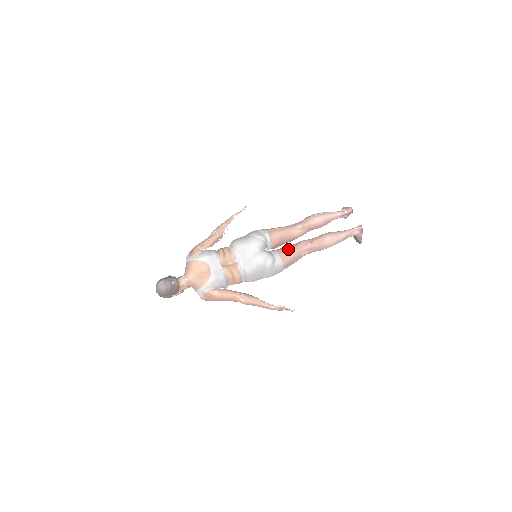
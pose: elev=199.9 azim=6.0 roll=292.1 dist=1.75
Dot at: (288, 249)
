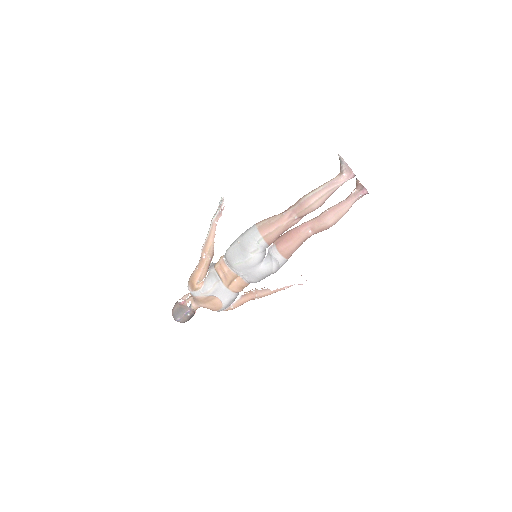
Dot at: (289, 246)
